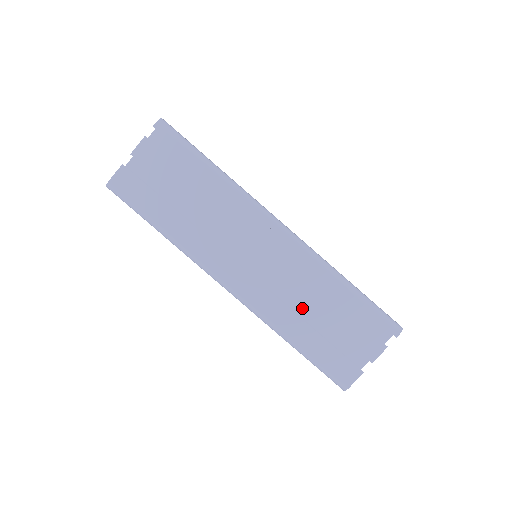
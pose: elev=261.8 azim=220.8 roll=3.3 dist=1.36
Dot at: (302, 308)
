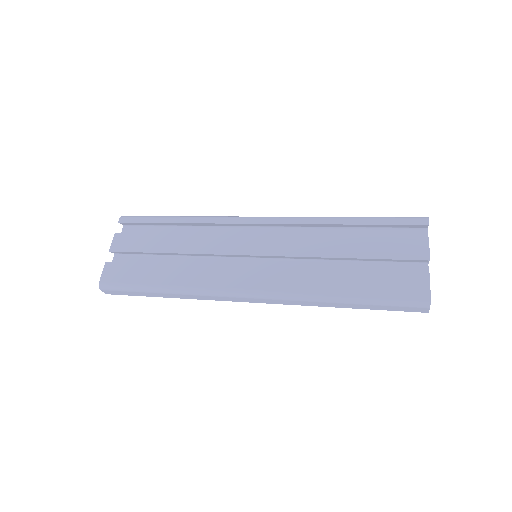
Dot at: (328, 268)
